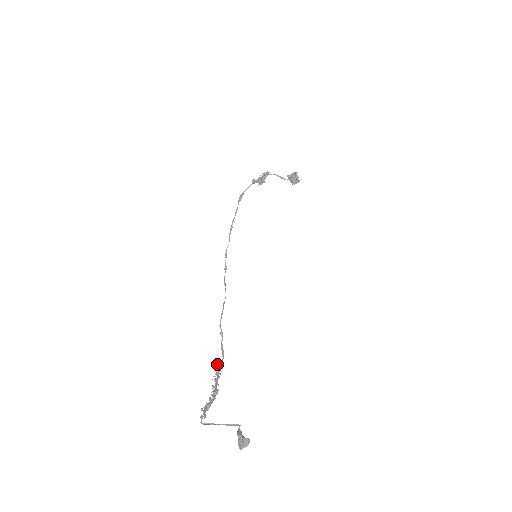
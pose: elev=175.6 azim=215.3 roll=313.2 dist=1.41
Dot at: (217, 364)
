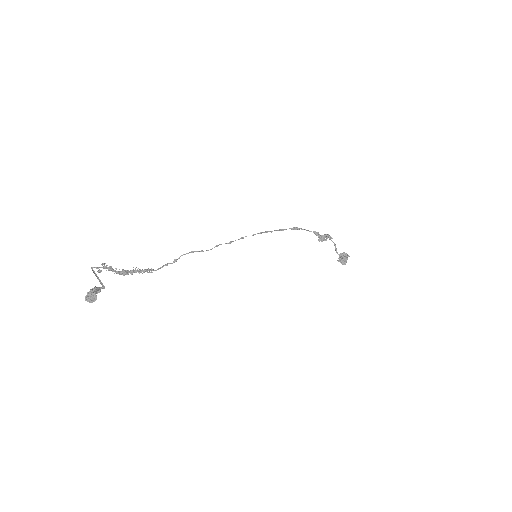
Dot at: occluded
